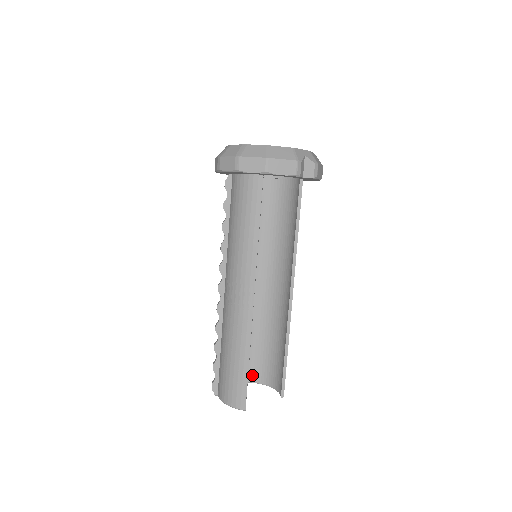
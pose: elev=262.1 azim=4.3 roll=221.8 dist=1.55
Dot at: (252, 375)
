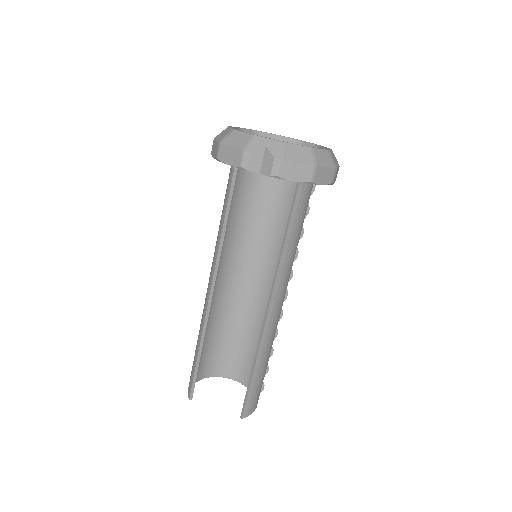
Dot at: occluded
